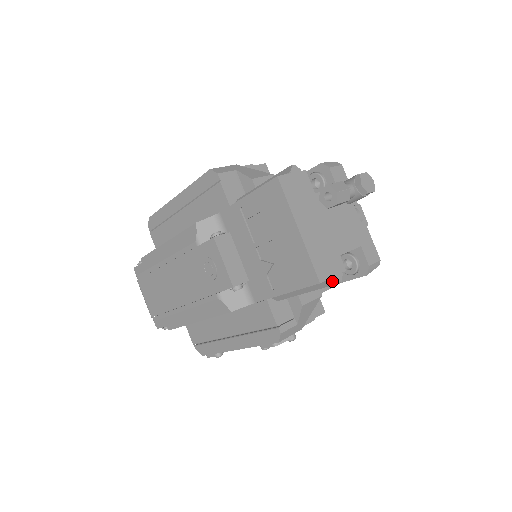
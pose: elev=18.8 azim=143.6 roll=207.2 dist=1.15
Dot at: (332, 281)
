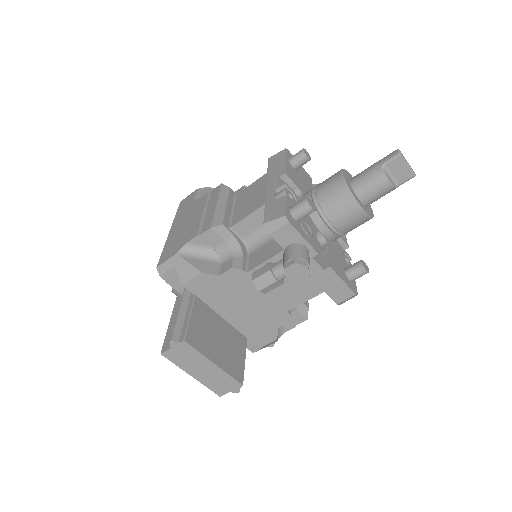
Dot at: (234, 389)
